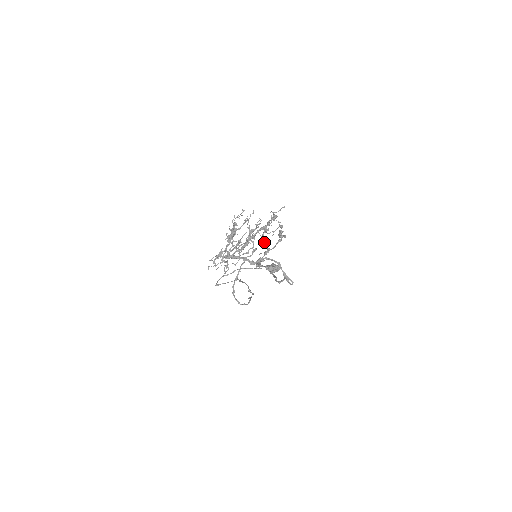
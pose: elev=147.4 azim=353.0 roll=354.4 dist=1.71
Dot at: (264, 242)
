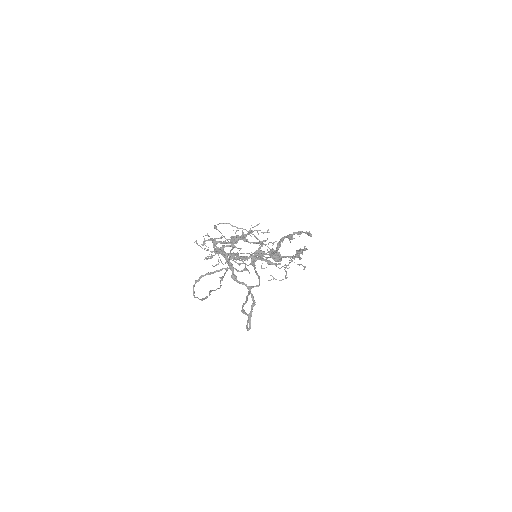
Dot at: (279, 244)
